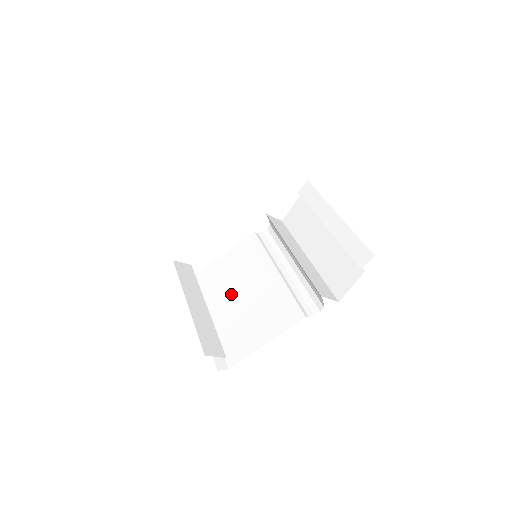
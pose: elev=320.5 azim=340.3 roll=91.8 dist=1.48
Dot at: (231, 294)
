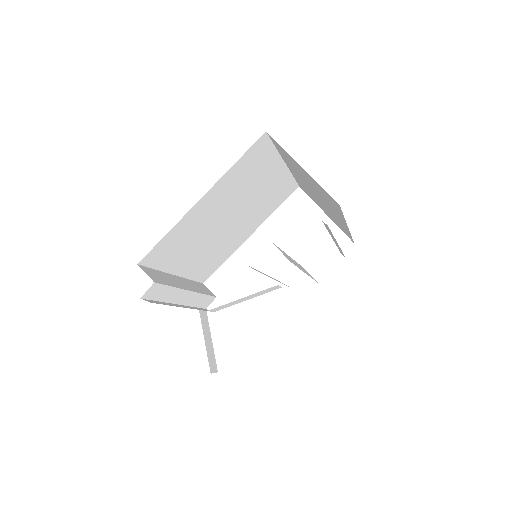
Dot at: occluded
